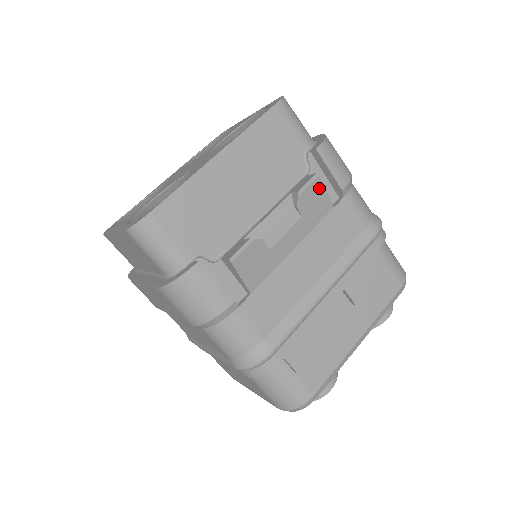
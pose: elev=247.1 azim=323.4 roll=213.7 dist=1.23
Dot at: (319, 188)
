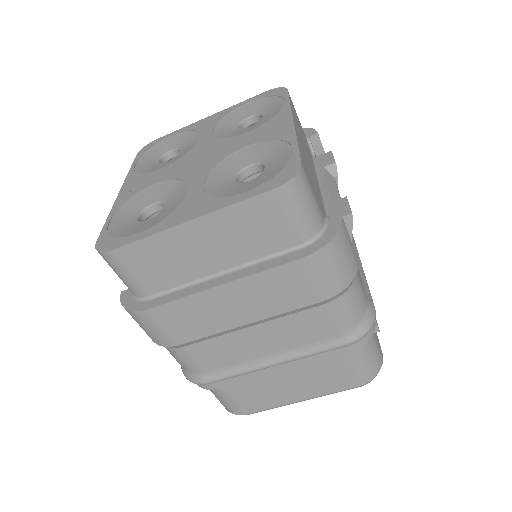
Dot at: occluded
